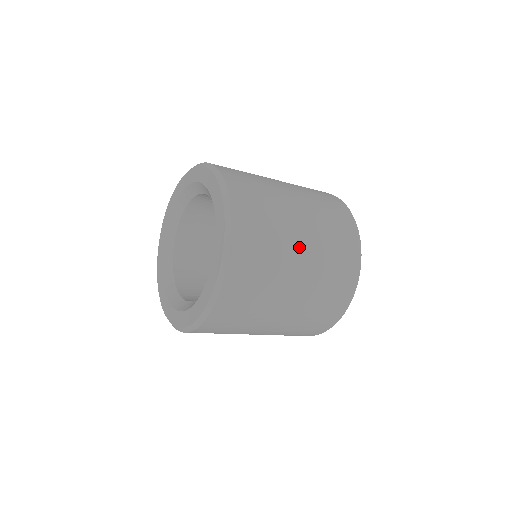
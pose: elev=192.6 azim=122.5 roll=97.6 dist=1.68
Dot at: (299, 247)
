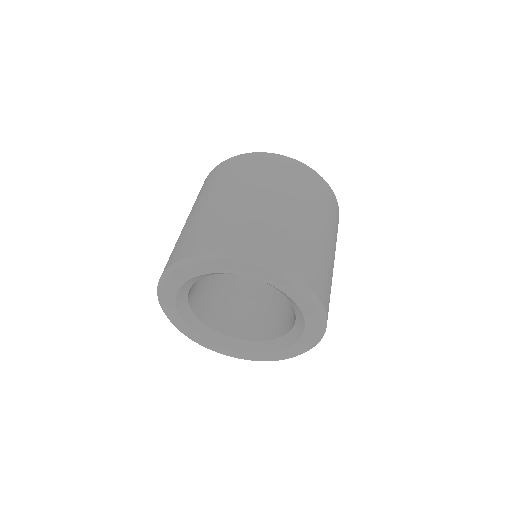
Dot at: (333, 261)
